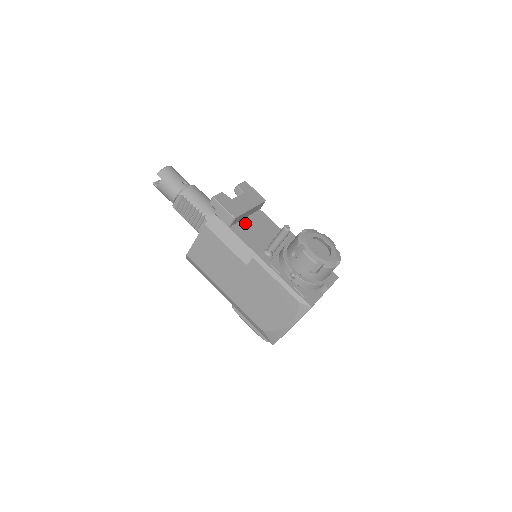
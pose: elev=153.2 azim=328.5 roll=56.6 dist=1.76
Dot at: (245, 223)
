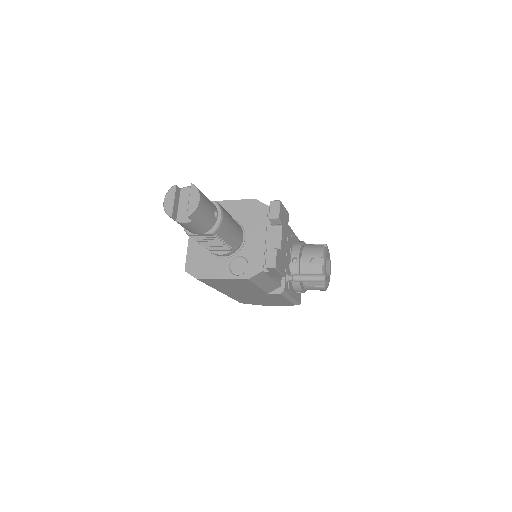
Dot at: occluded
